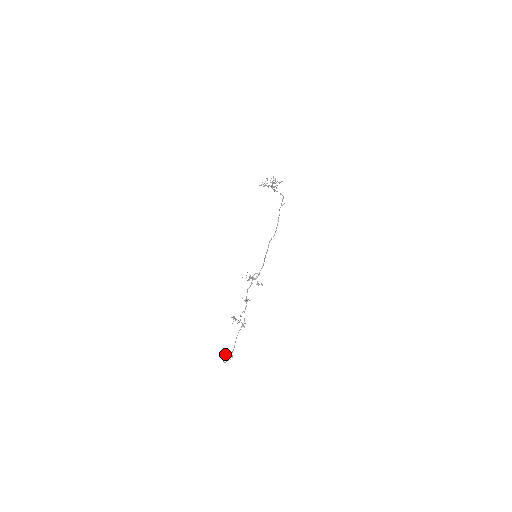
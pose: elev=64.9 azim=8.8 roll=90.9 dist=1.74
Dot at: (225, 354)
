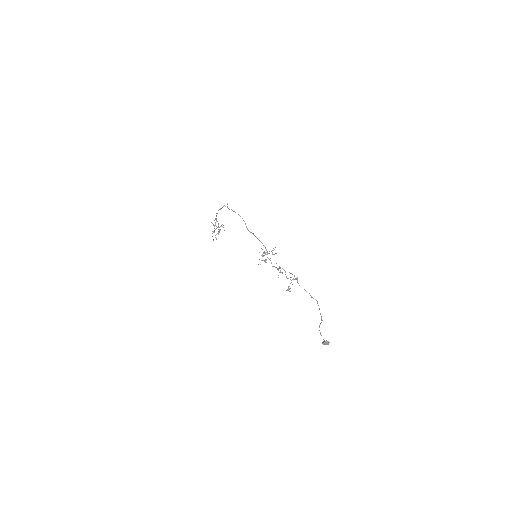
Dot at: (327, 341)
